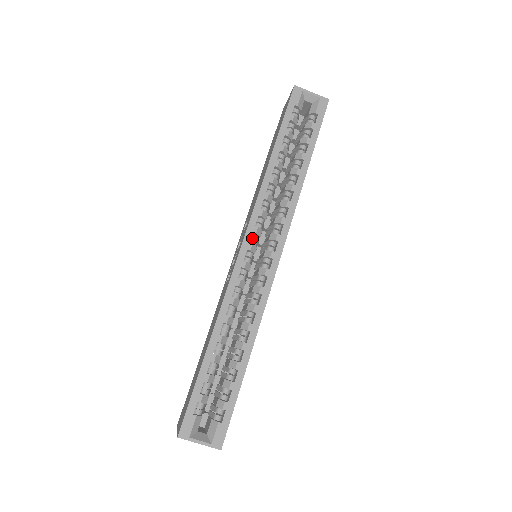
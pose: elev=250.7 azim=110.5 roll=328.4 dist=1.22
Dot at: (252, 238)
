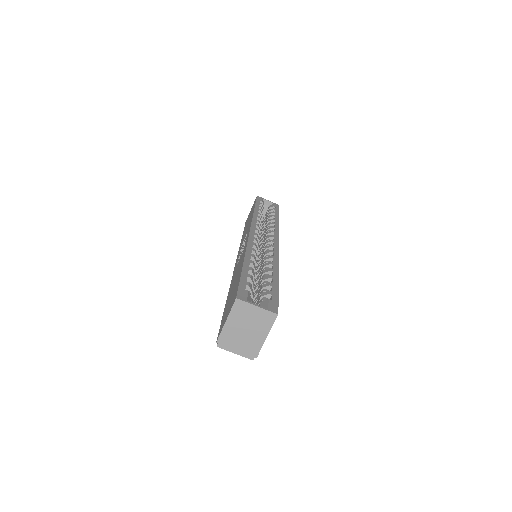
Dot at: occluded
